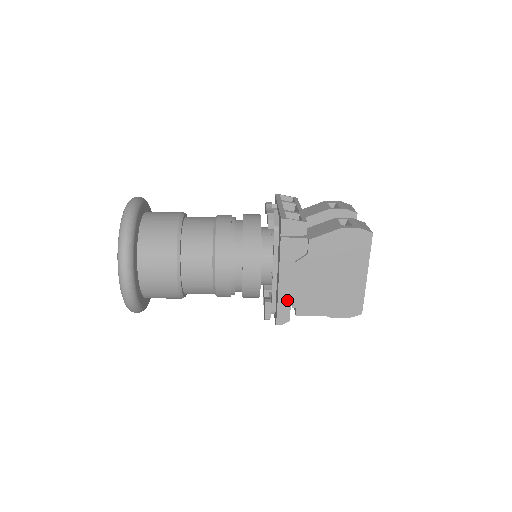
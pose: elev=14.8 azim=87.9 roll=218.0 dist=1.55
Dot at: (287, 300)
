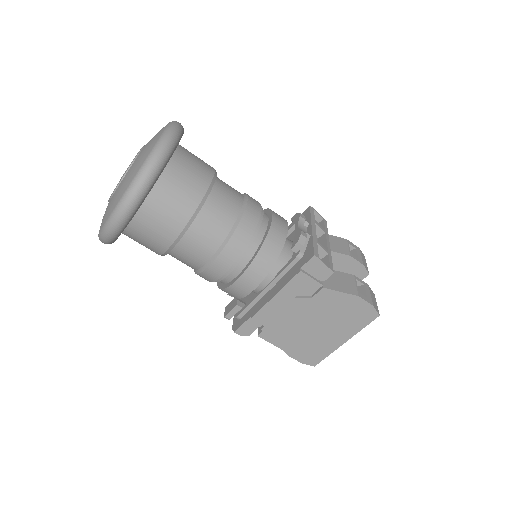
Dot at: (262, 321)
